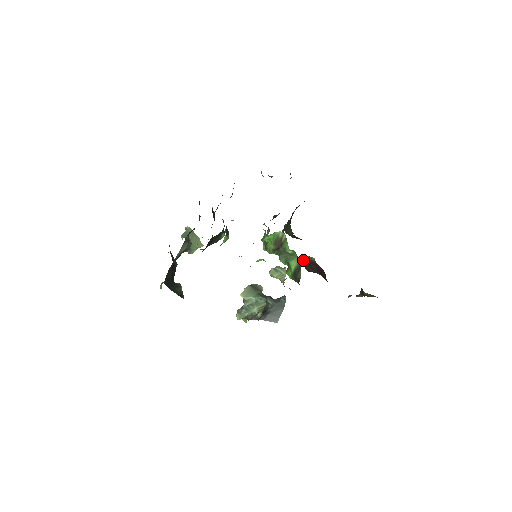
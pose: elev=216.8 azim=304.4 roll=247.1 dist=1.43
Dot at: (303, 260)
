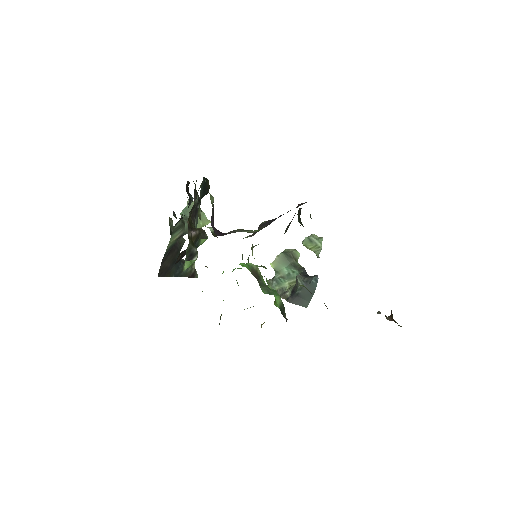
Dot at: occluded
